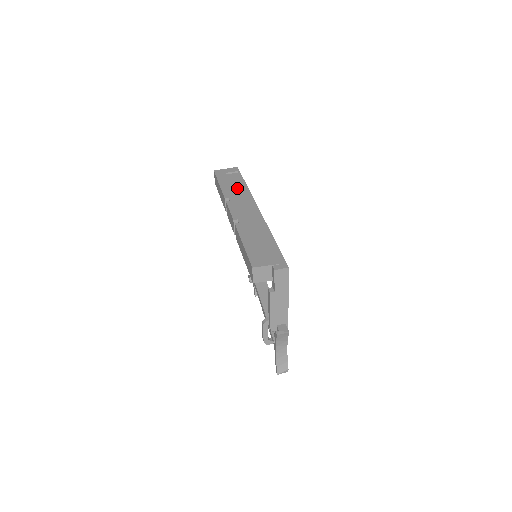
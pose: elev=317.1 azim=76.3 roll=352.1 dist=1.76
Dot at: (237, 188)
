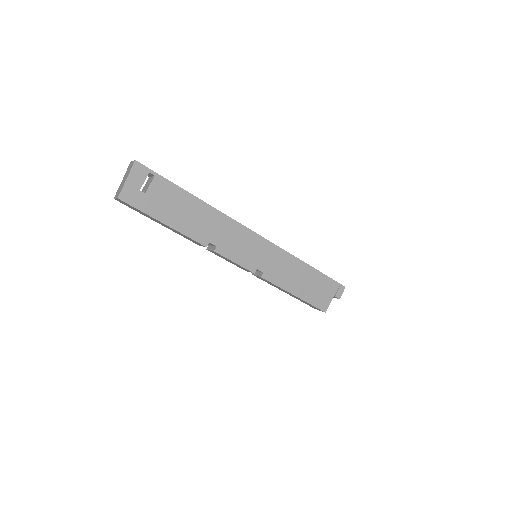
Dot at: (196, 215)
